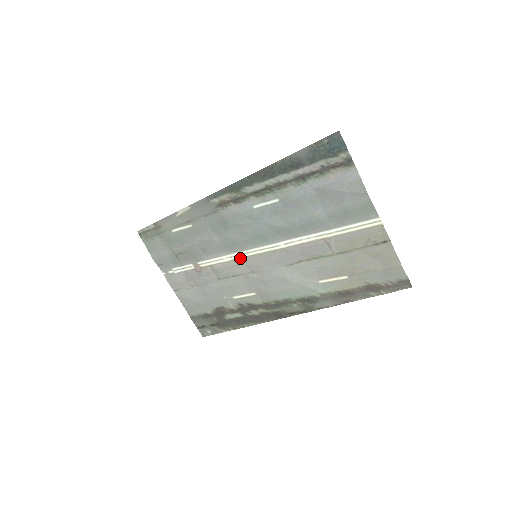
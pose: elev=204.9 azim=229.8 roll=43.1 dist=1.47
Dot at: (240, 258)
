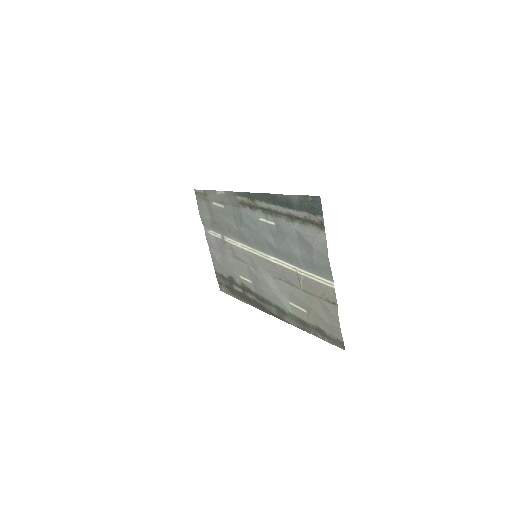
Dot at: (247, 251)
